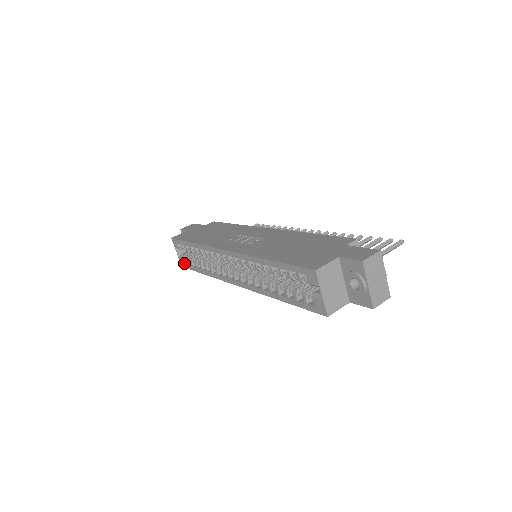
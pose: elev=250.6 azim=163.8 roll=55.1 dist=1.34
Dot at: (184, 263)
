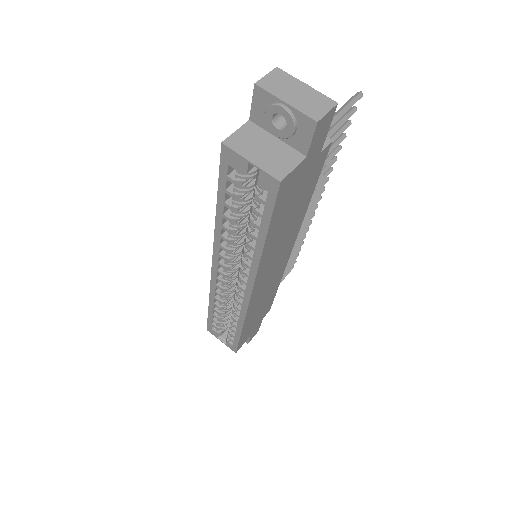
Dot at: (231, 345)
